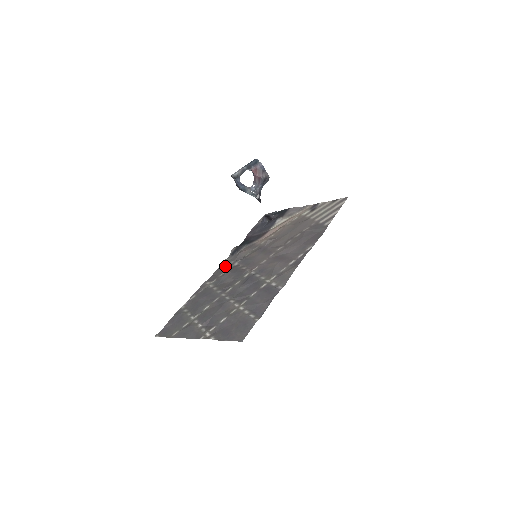
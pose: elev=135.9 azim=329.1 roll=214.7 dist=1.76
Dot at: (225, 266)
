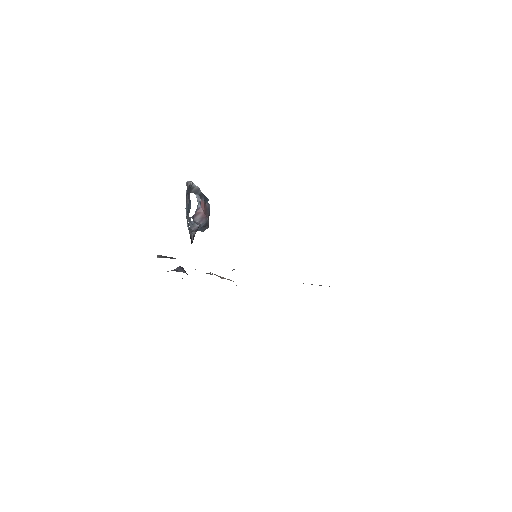
Dot at: occluded
